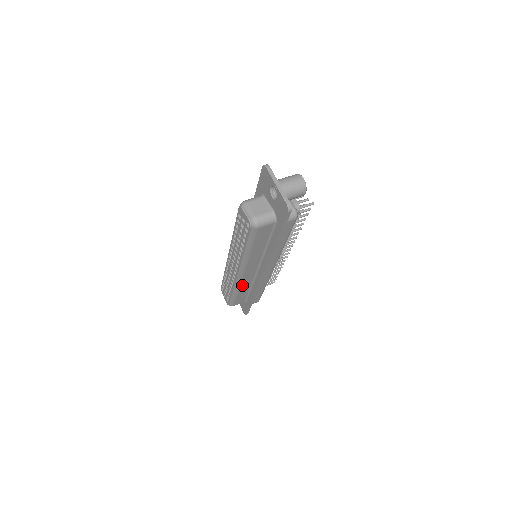
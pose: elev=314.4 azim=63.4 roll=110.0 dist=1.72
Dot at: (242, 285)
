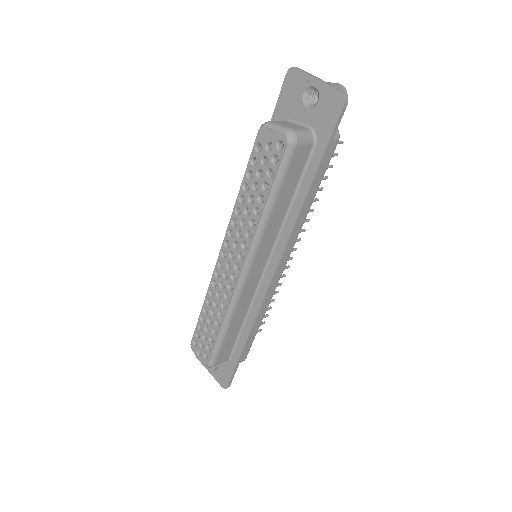
Dot at: (238, 307)
